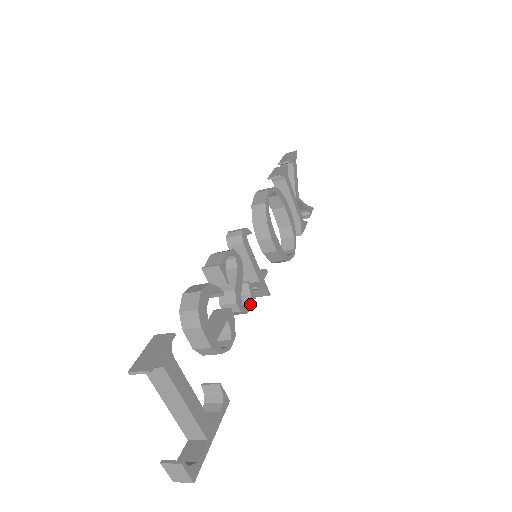
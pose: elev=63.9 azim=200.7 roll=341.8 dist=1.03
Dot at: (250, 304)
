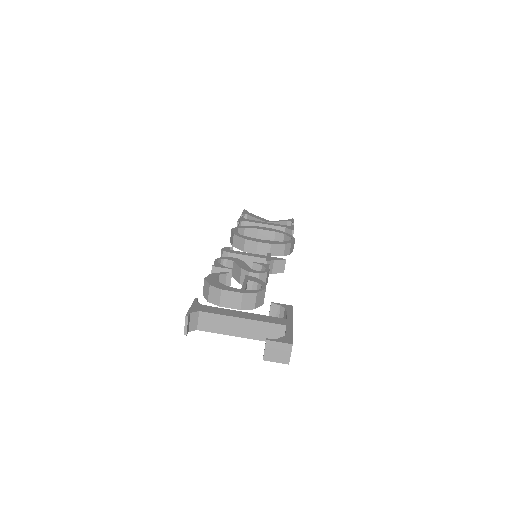
Dot at: (266, 269)
